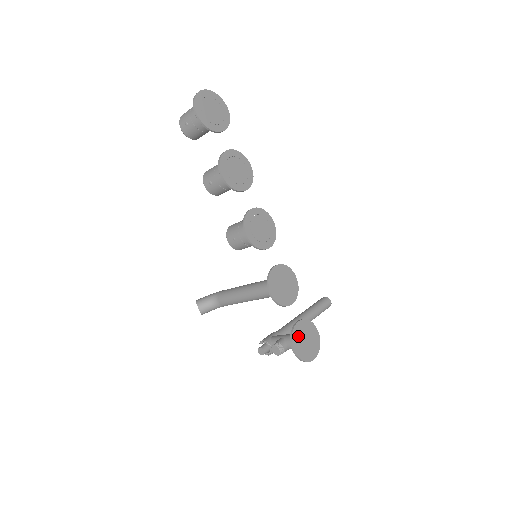
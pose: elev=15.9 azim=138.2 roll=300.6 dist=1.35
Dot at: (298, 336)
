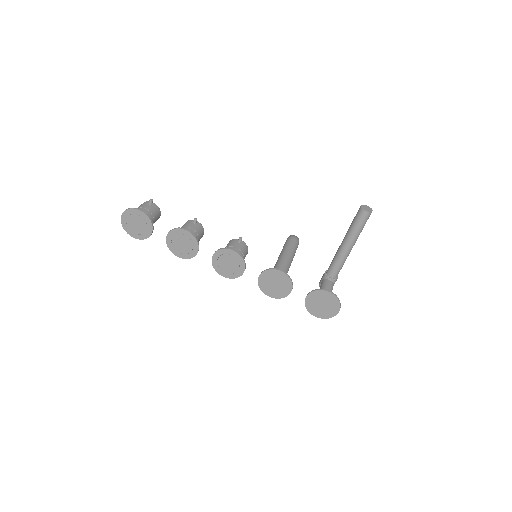
Dot at: (312, 307)
